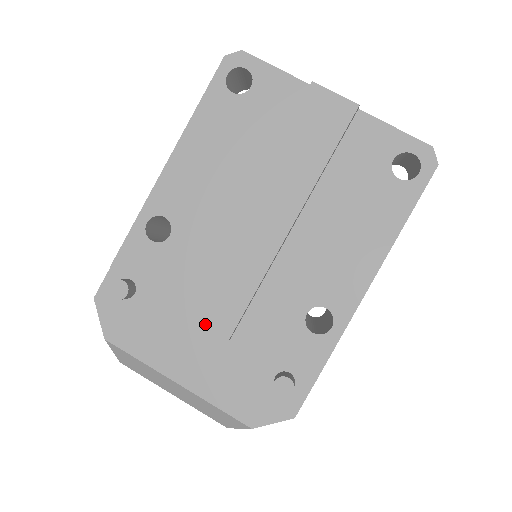
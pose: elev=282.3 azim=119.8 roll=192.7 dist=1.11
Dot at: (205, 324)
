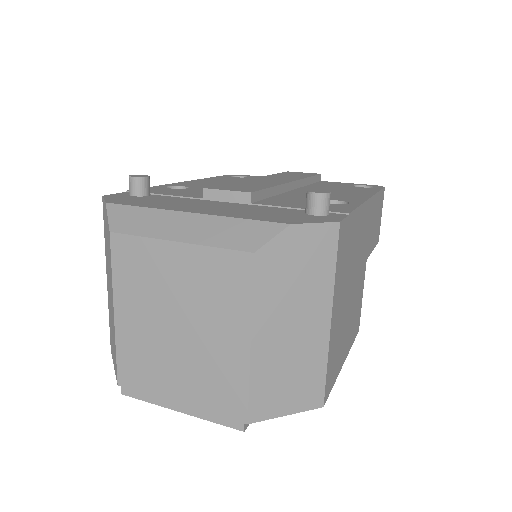
Dot at: (225, 190)
